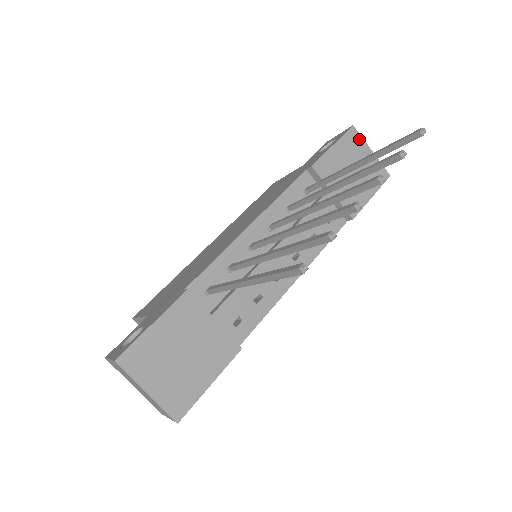
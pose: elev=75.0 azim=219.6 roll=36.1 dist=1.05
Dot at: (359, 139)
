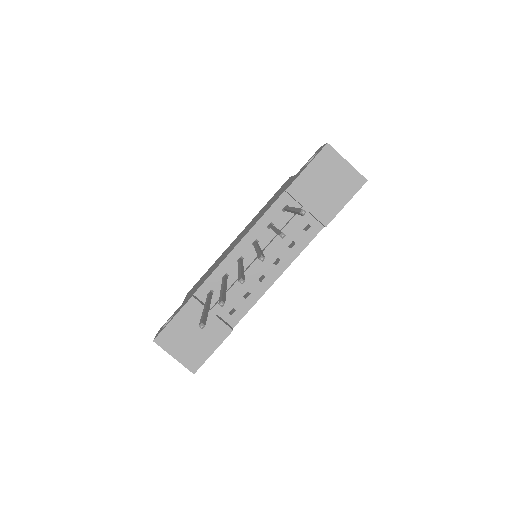
Dot at: (334, 154)
